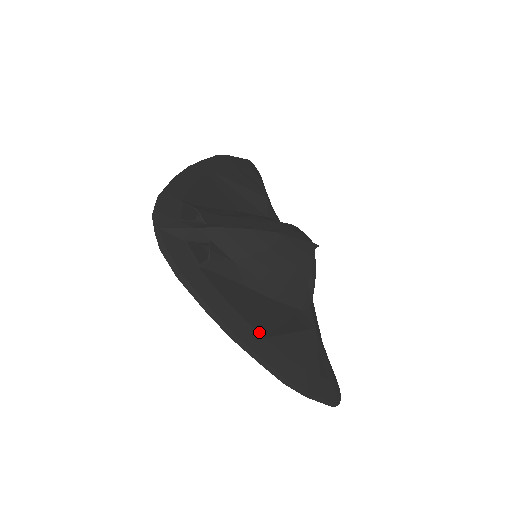
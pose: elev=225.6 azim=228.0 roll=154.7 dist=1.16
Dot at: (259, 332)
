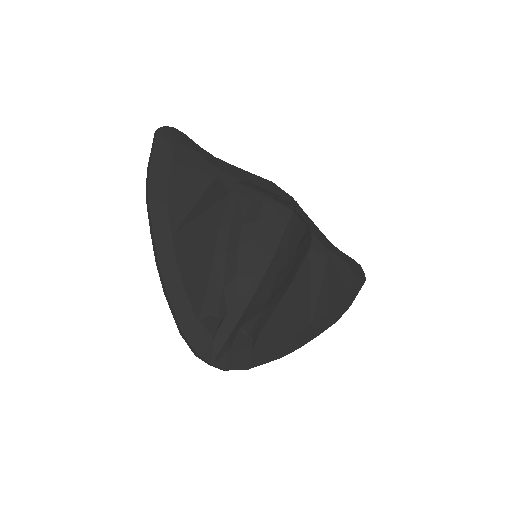
Dot at: (306, 326)
